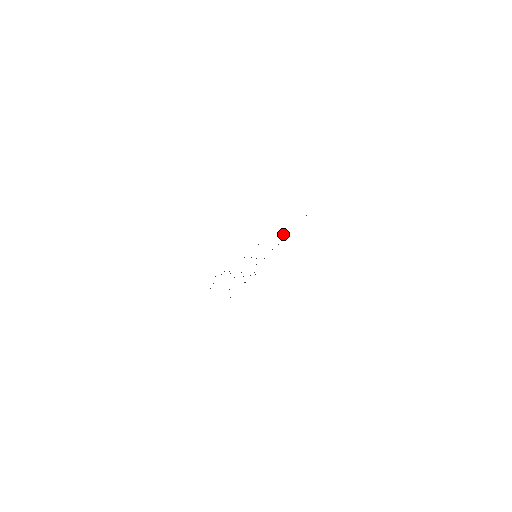
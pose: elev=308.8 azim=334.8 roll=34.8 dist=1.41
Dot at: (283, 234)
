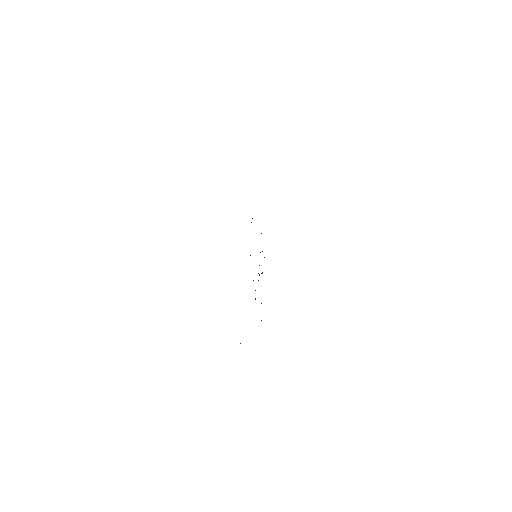
Dot at: occluded
